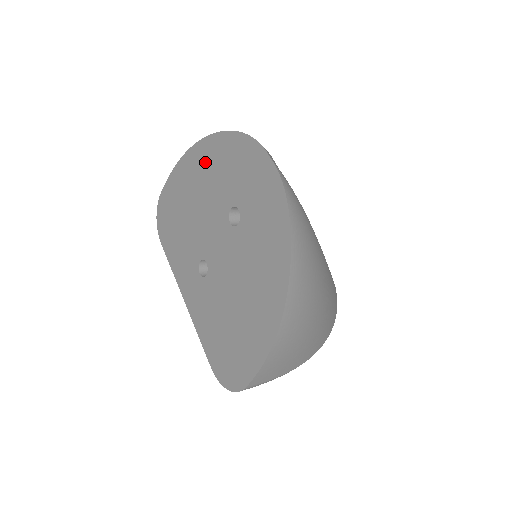
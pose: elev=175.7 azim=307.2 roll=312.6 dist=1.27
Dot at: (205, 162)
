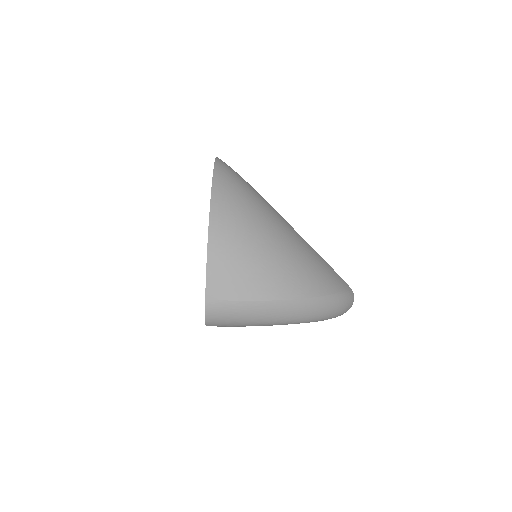
Dot at: occluded
